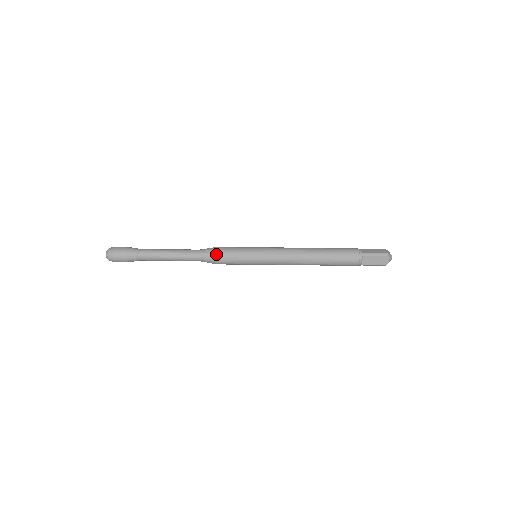
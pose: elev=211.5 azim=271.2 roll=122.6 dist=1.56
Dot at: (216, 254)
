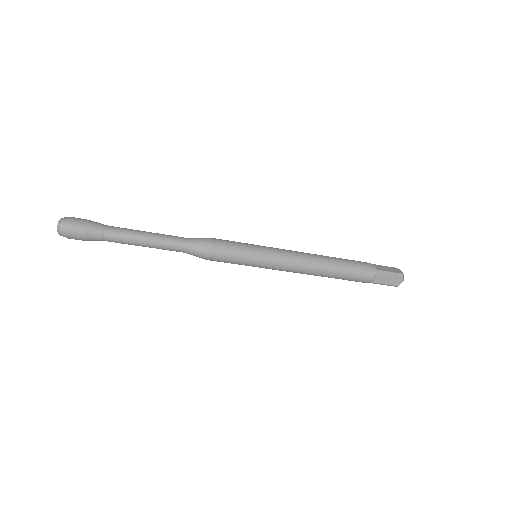
Dot at: (210, 247)
